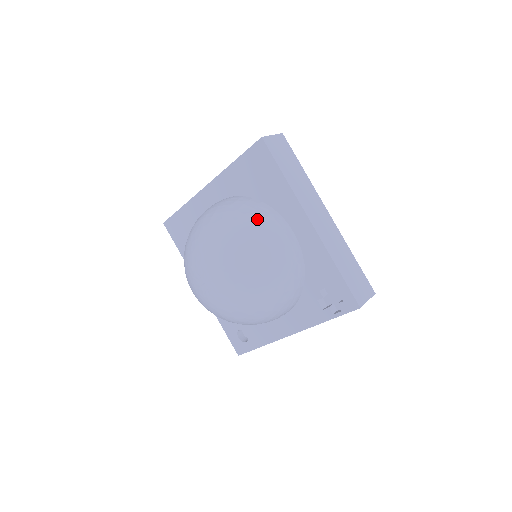
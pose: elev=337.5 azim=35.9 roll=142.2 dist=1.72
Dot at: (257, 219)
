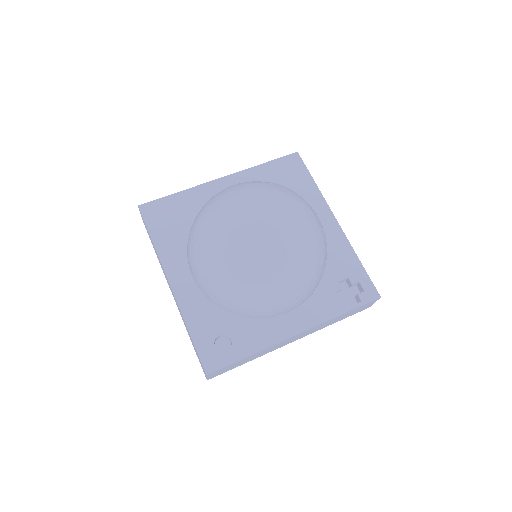
Dot at: occluded
